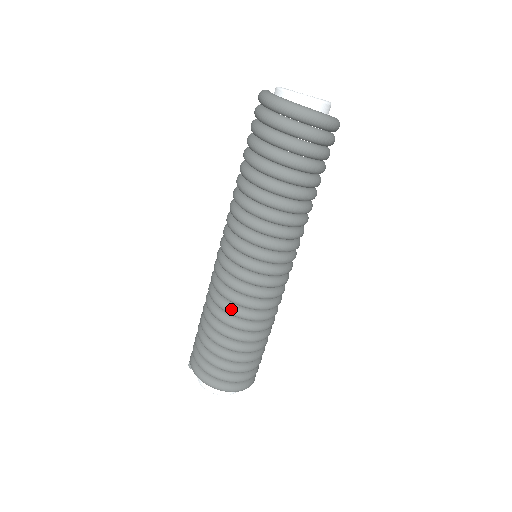
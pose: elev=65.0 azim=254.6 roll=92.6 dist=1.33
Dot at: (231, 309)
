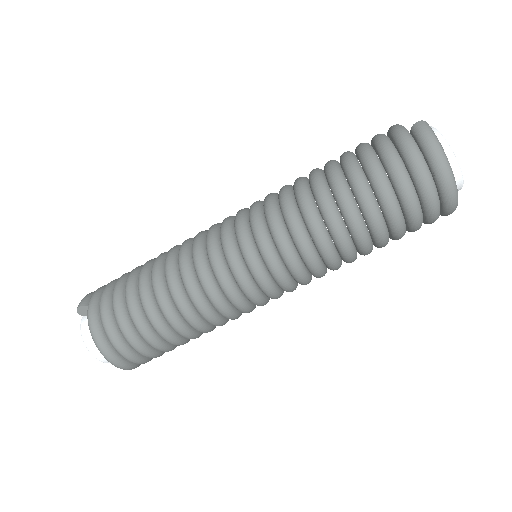
Dot at: (202, 305)
